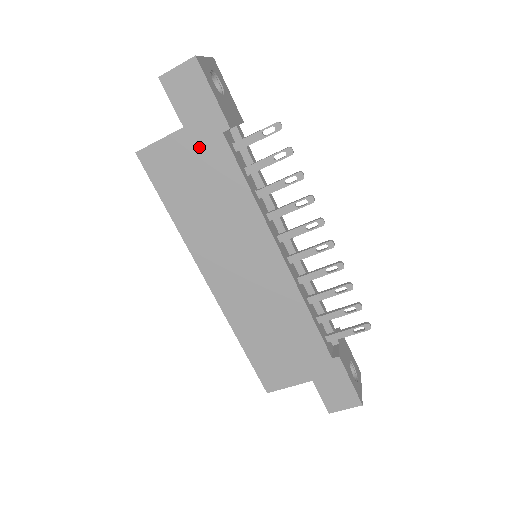
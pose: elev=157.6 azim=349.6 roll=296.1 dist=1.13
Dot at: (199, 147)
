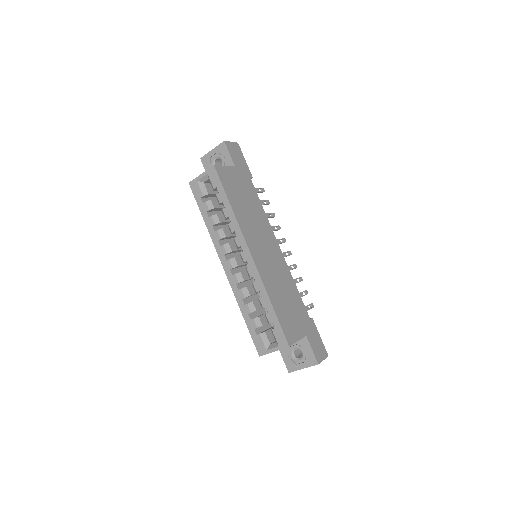
Dot at: (242, 178)
